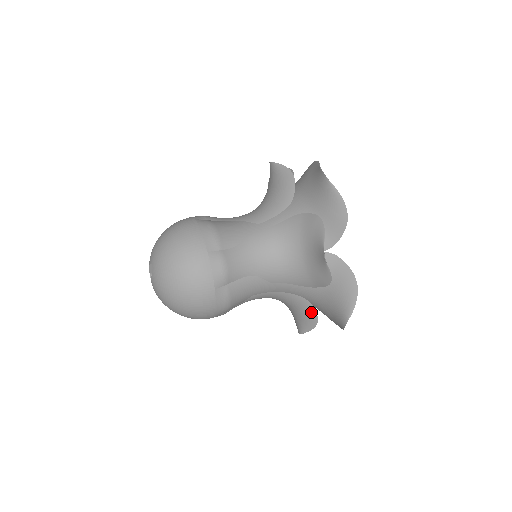
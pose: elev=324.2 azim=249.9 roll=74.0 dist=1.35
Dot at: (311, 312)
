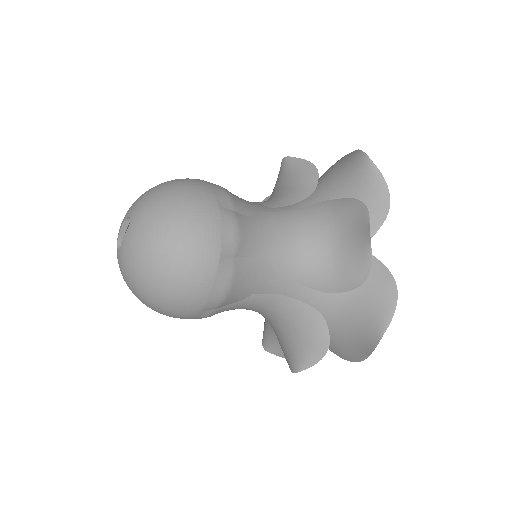
Dot at: (322, 334)
